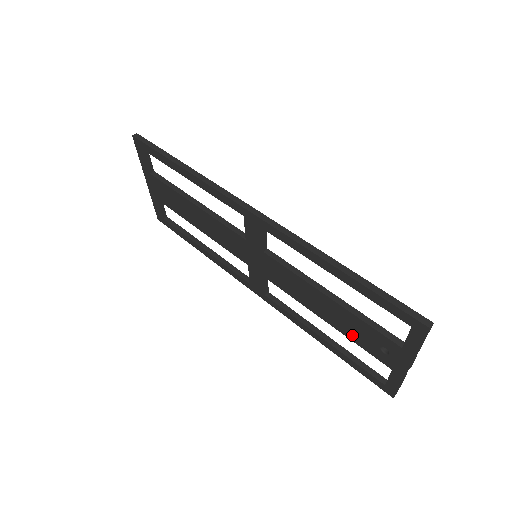
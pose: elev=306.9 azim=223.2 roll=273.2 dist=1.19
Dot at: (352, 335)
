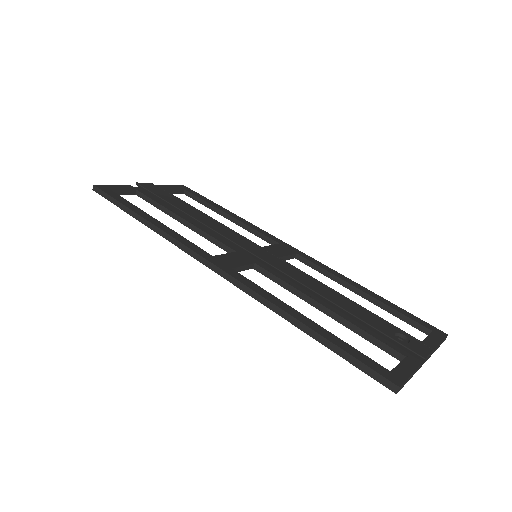
Dot at: occluded
